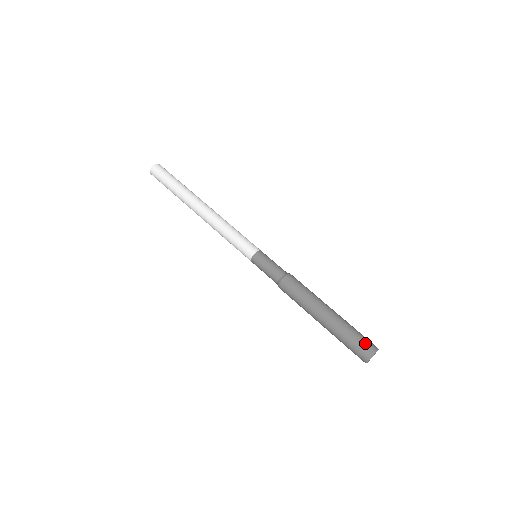
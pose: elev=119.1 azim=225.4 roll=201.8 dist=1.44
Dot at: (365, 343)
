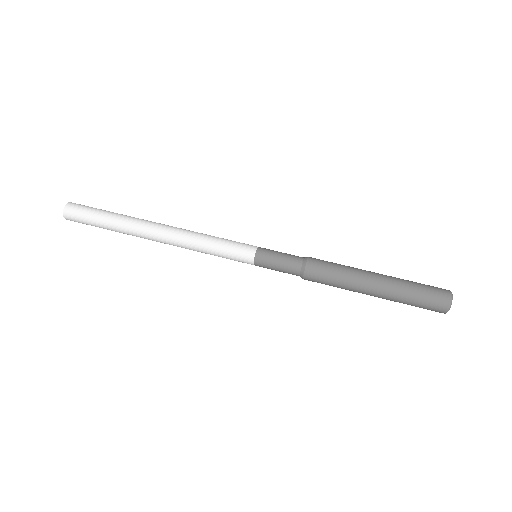
Dot at: (436, 290)
